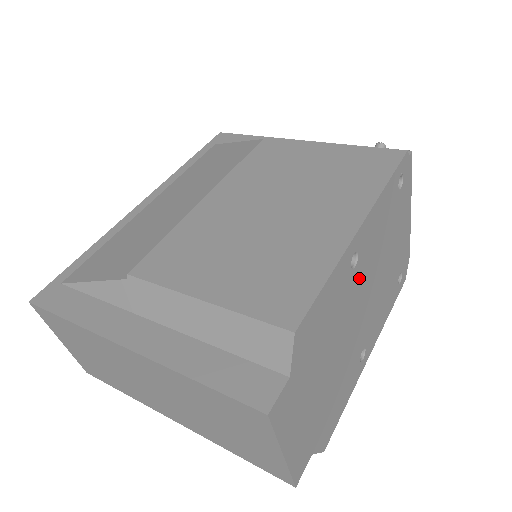
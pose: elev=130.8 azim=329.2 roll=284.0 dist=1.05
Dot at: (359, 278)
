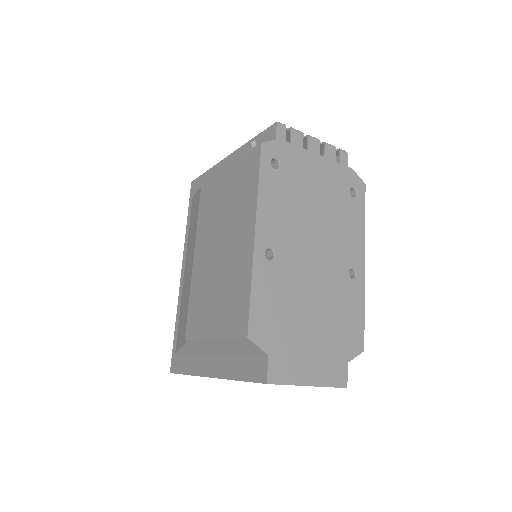
Dot at: (289, 253)
